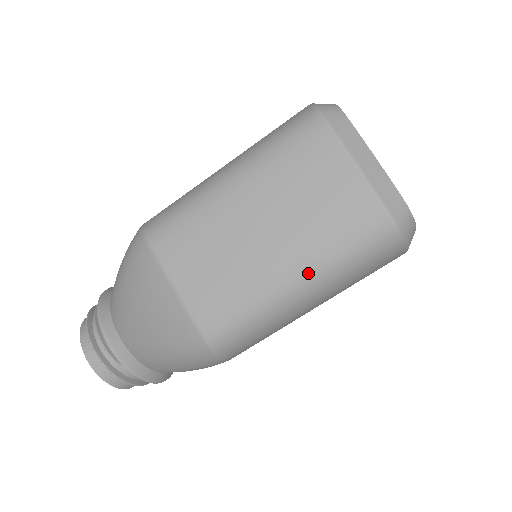
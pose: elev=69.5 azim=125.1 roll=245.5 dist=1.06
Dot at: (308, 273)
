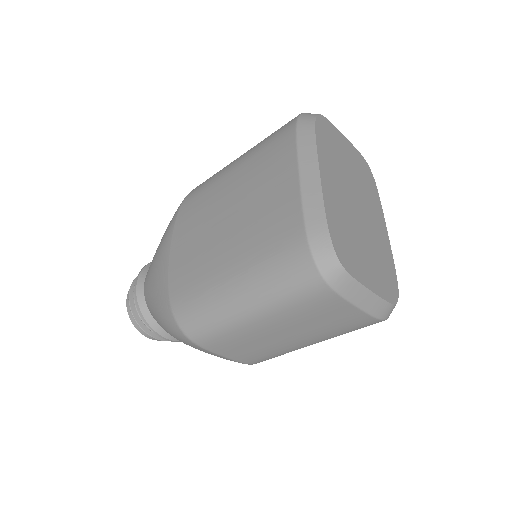
Dot at: occluded
